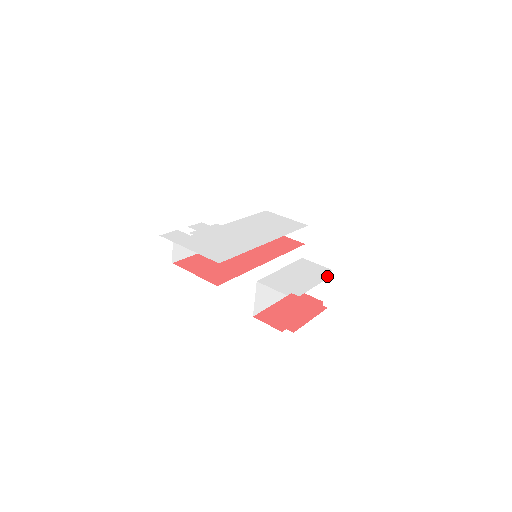
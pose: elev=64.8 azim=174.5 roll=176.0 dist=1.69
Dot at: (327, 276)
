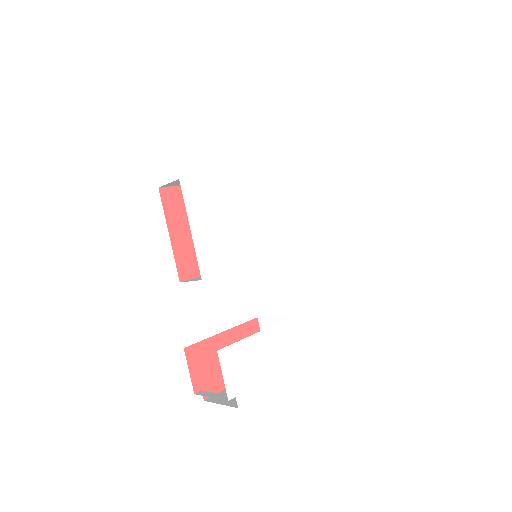
Dot at: (289, 374)
